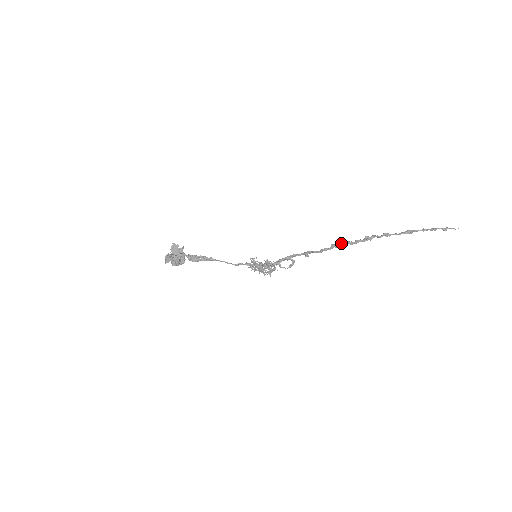
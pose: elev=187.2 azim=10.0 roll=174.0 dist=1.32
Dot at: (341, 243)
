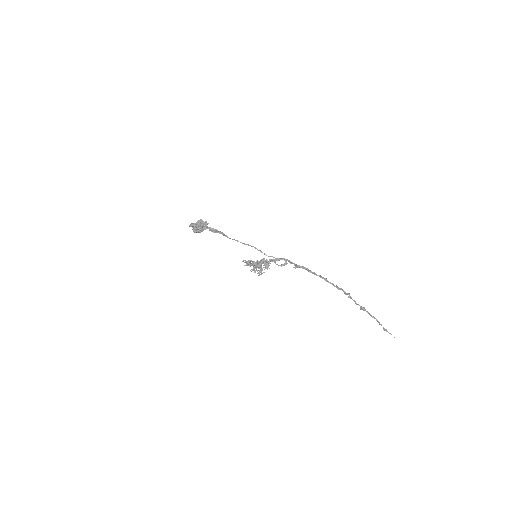
Dot at: (320, 275)
